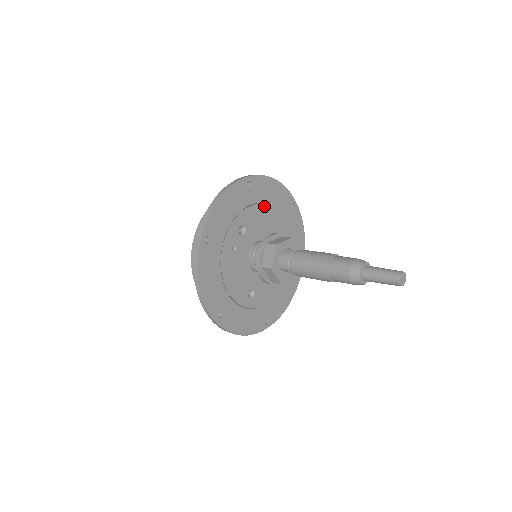
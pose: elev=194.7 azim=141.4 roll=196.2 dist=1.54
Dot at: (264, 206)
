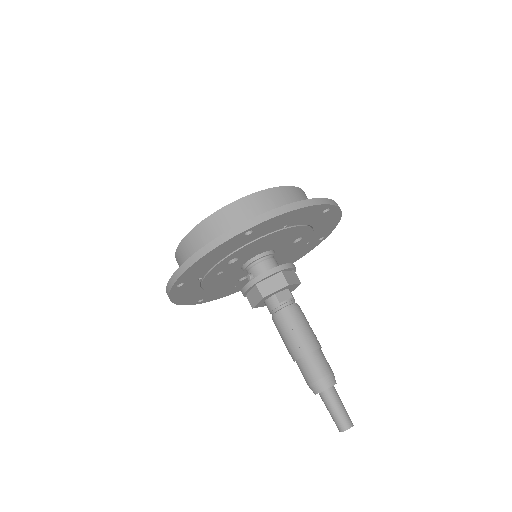
Dot at: (273, 234)
